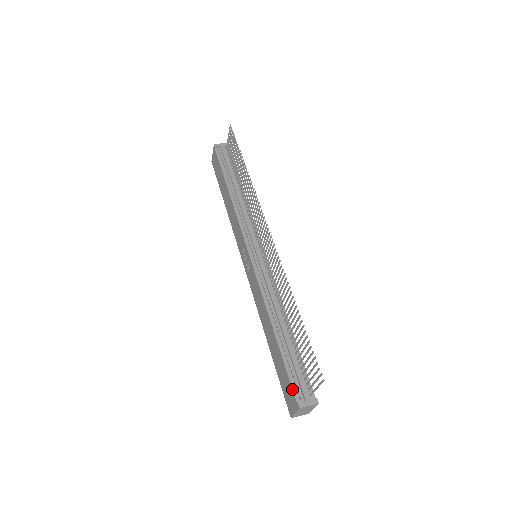
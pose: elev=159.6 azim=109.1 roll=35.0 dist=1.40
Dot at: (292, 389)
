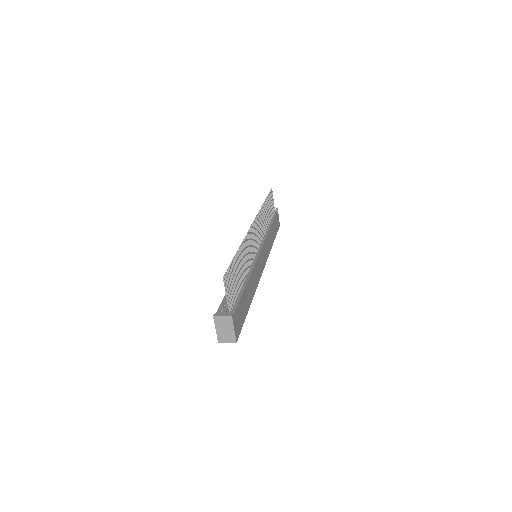
Dot at: (218, 309)
